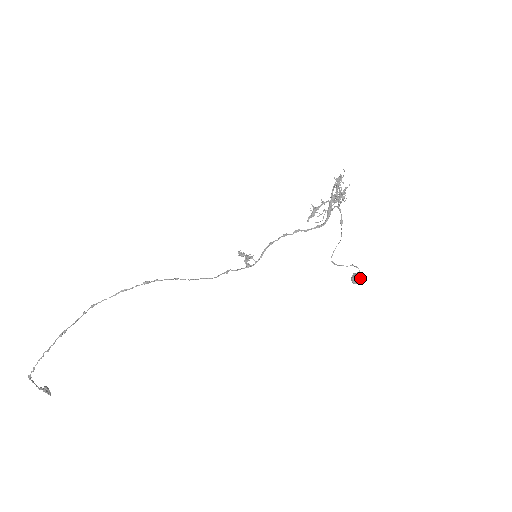
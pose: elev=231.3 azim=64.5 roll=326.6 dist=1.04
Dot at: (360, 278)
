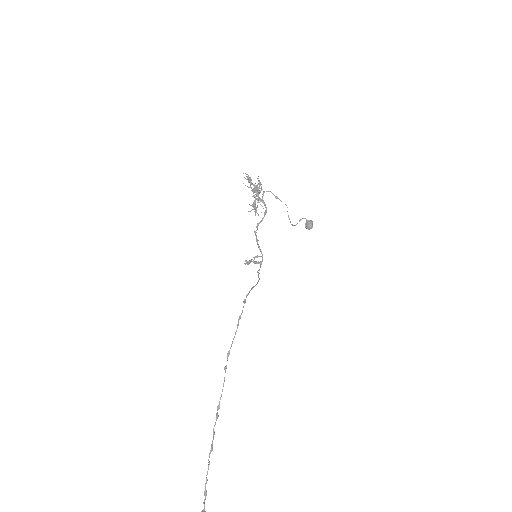
Dot at: (311, 222)
